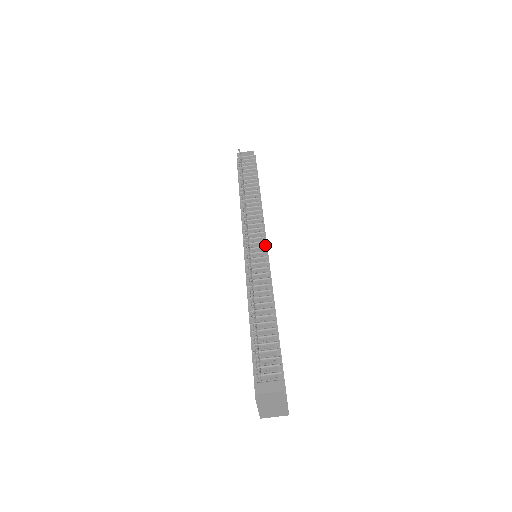
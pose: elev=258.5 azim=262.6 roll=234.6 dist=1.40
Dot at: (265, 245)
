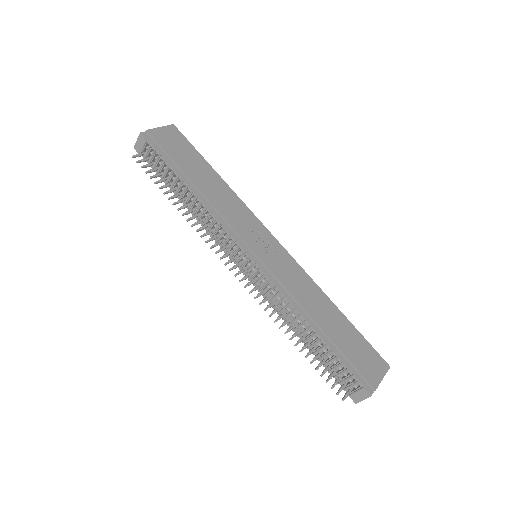
Dot at: (253, 261)
